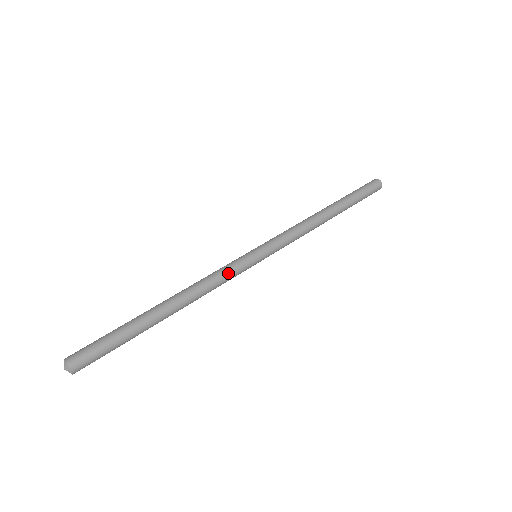
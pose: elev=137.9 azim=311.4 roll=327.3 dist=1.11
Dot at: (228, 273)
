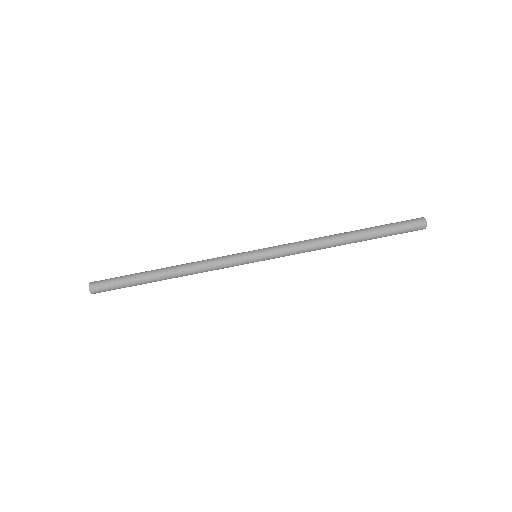
Dot at: (222, 262)
